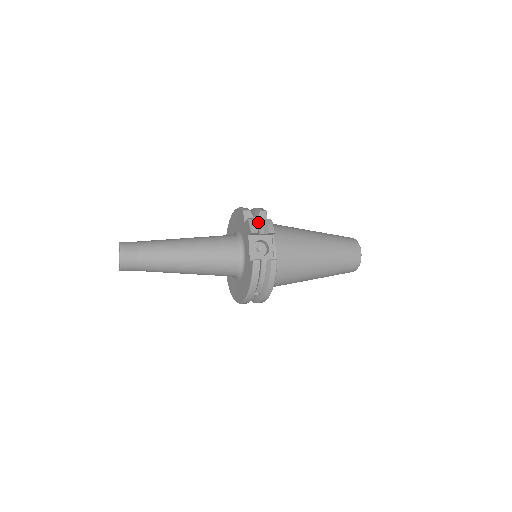
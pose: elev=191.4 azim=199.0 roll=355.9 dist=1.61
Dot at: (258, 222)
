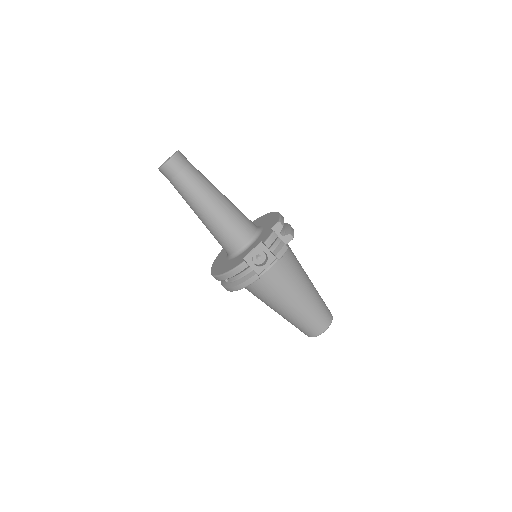
Dot at: (278, 240)
